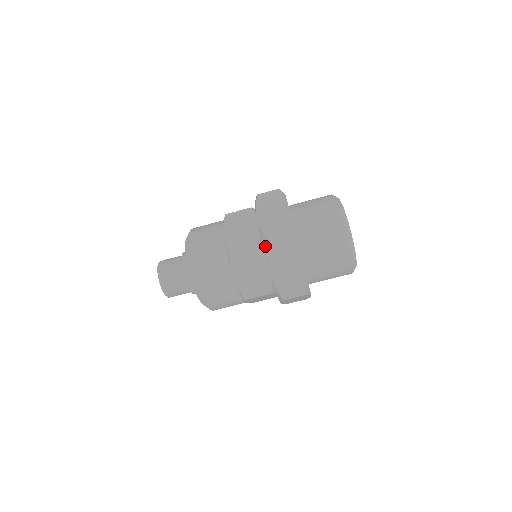
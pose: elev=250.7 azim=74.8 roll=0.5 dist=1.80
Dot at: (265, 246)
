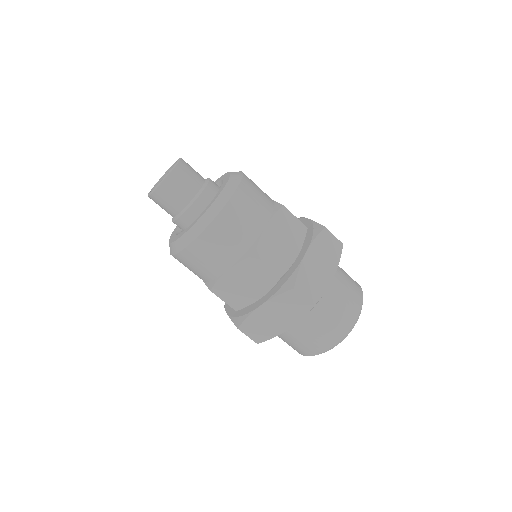
Dot at: (286, 289)
